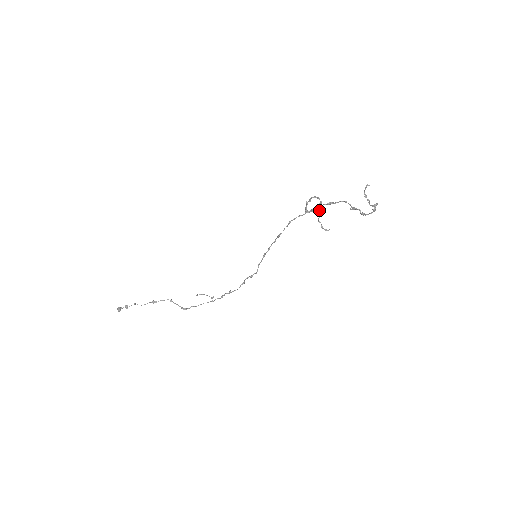
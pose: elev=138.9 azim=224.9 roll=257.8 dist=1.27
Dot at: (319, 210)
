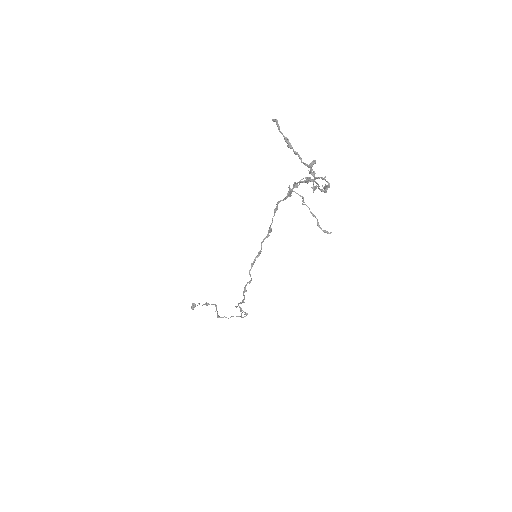
Dot at: (289, 187)
